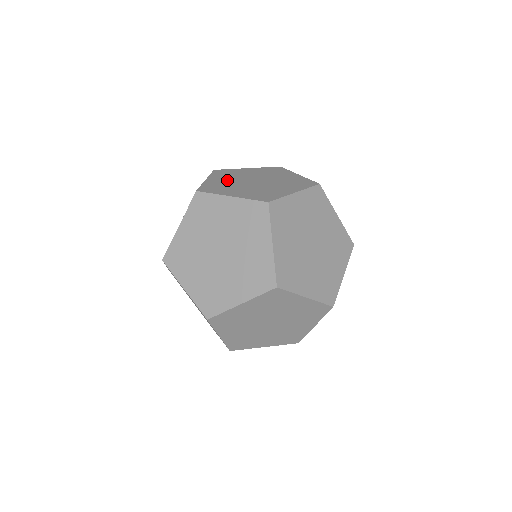
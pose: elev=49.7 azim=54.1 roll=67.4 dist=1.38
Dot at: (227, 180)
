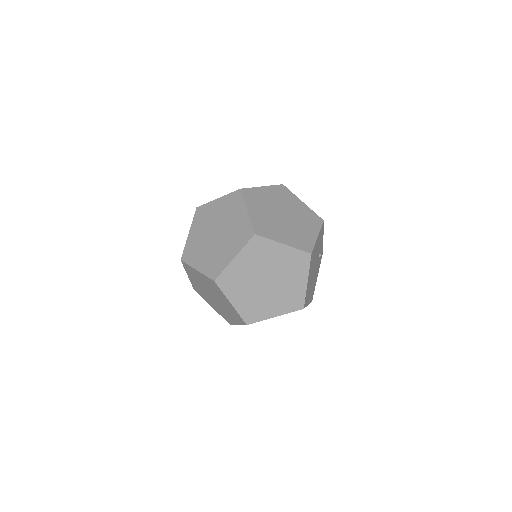
Dot at: (271, 198)
